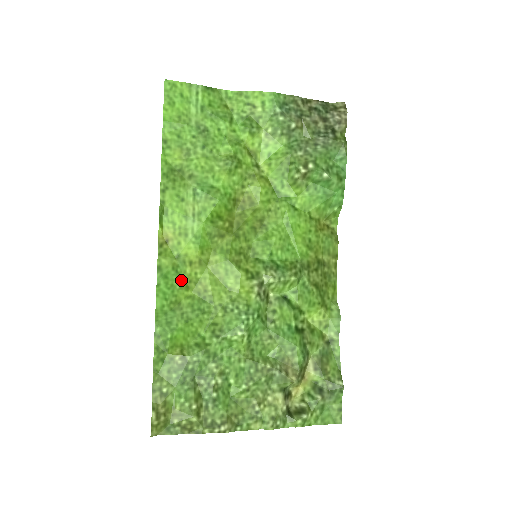
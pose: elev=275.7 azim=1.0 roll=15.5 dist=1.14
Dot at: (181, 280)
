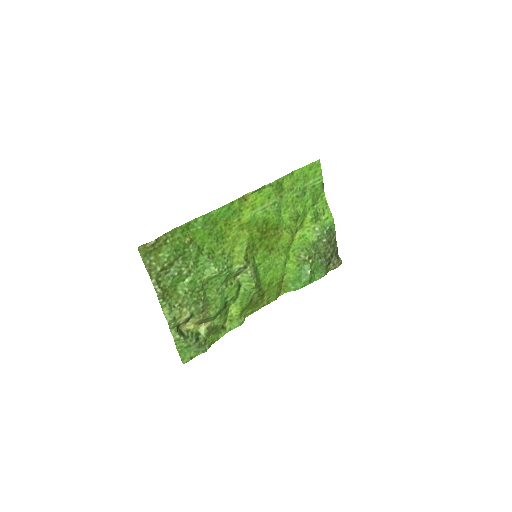
Dot at: (229, 219)
